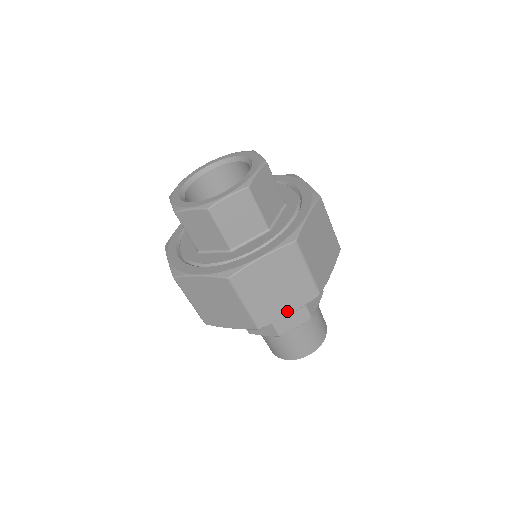
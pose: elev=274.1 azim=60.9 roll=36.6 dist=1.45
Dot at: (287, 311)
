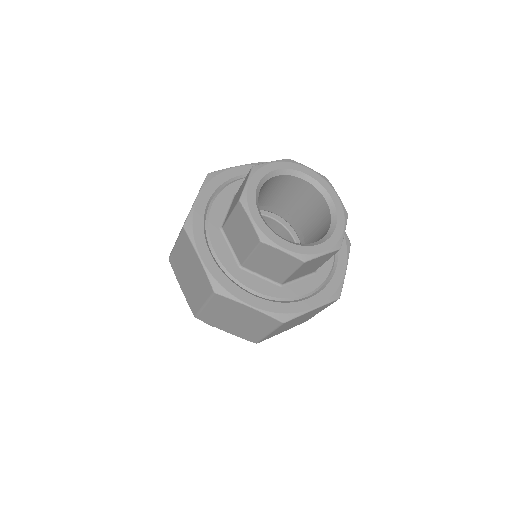
Dot at: (225, 329)
